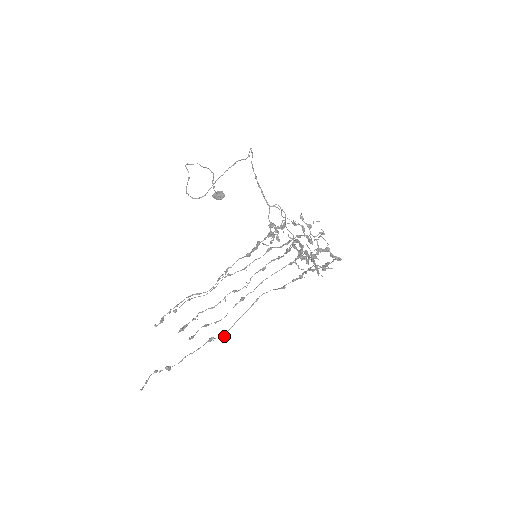
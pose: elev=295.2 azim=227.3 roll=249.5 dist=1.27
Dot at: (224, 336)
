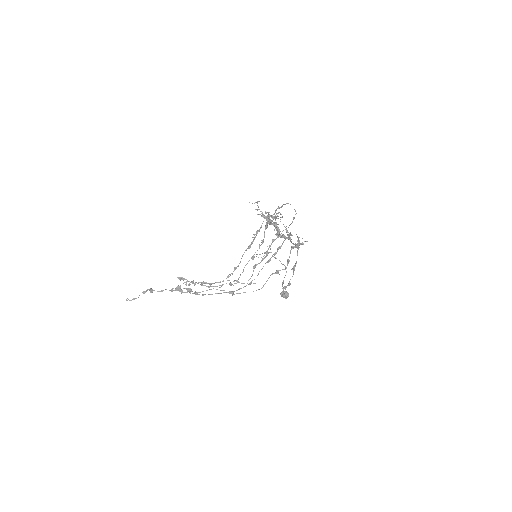
Dot at: (198, 292)
